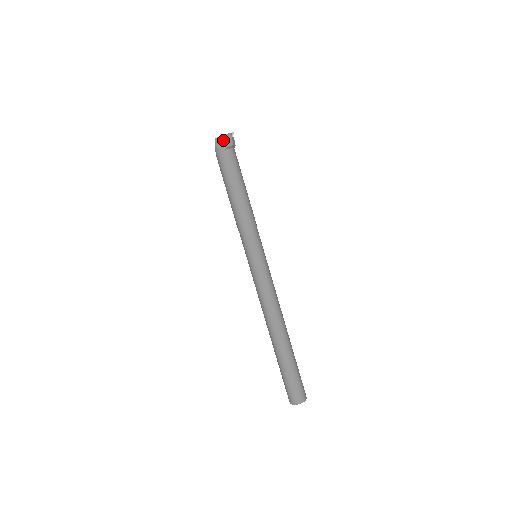
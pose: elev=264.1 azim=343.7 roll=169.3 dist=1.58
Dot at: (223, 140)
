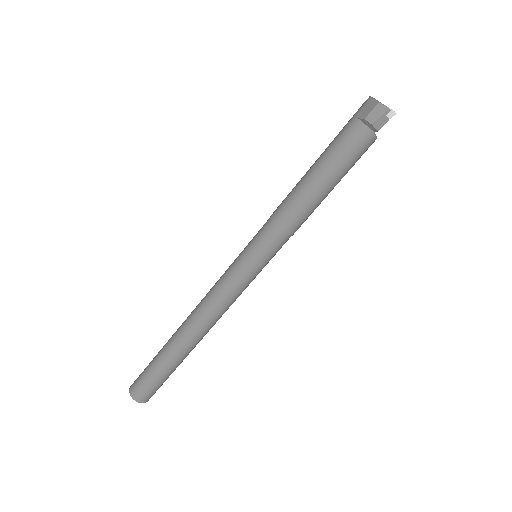
Dot at: (370, 106)
